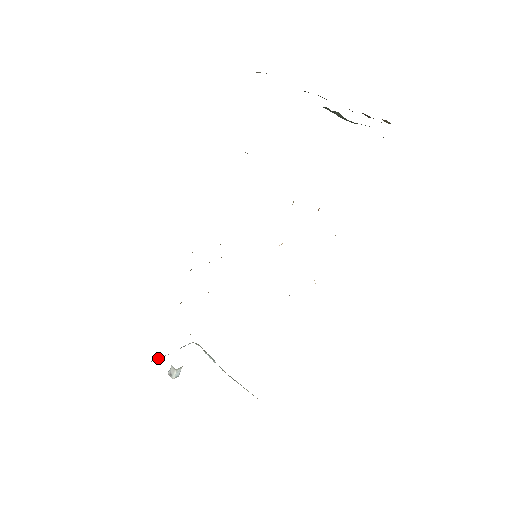
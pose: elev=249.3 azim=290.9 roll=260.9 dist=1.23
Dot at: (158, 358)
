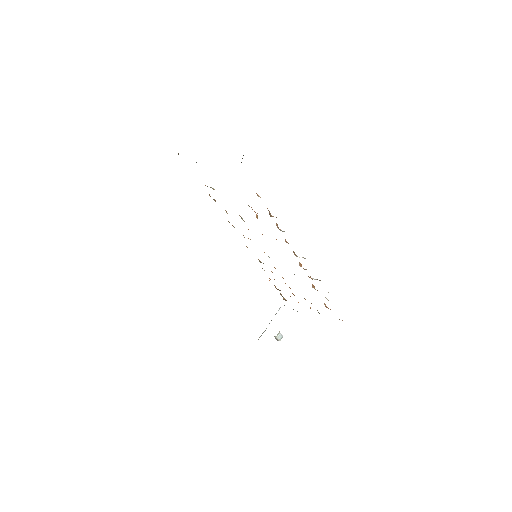
Dot at: occluded
